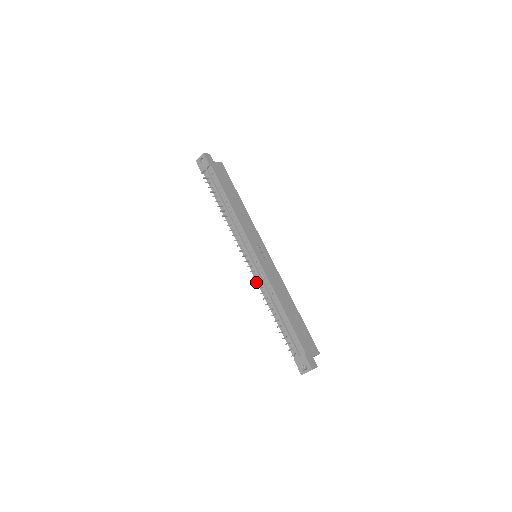
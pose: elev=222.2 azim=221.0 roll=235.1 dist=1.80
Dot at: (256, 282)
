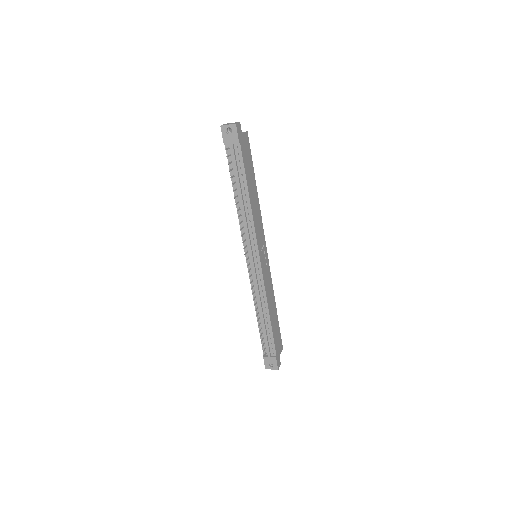
Dot at: (252, 288)
